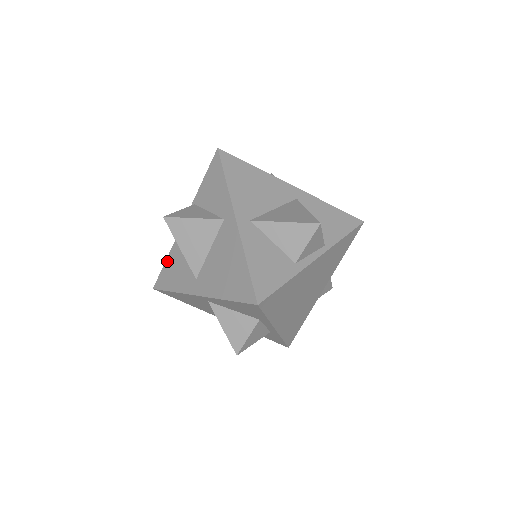
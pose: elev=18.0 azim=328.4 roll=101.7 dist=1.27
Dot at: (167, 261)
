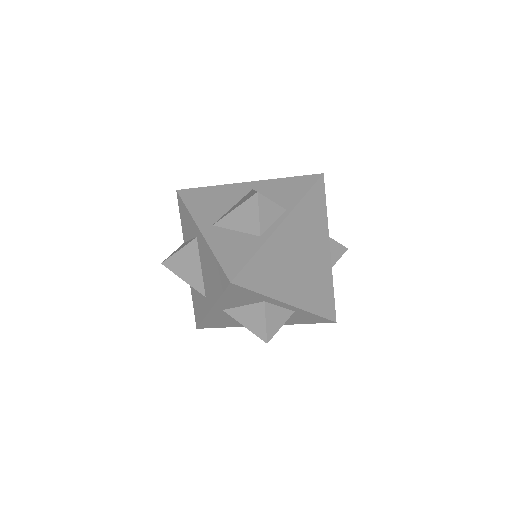
Dot at: (192, 299)
